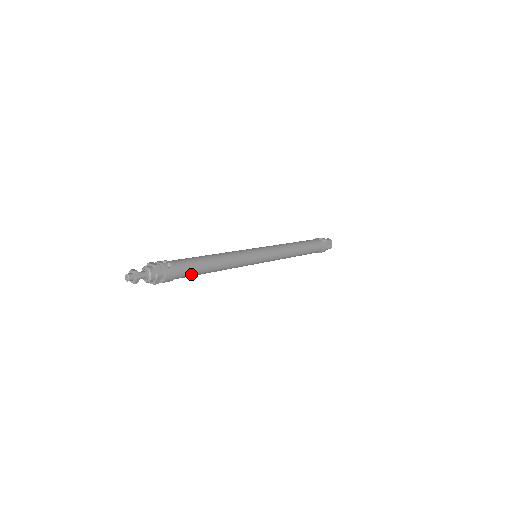
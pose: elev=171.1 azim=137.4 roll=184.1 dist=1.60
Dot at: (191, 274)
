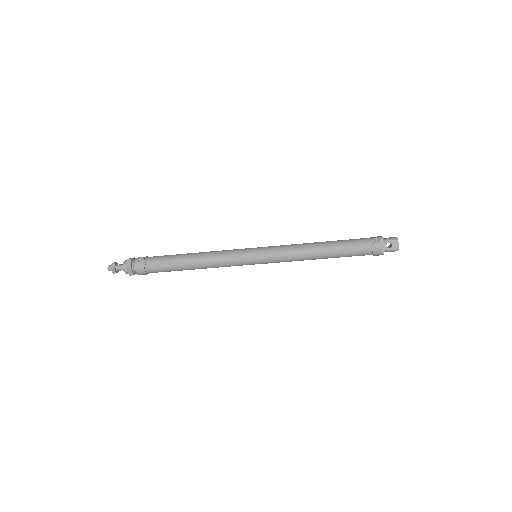
Dot at: (165, 269)
